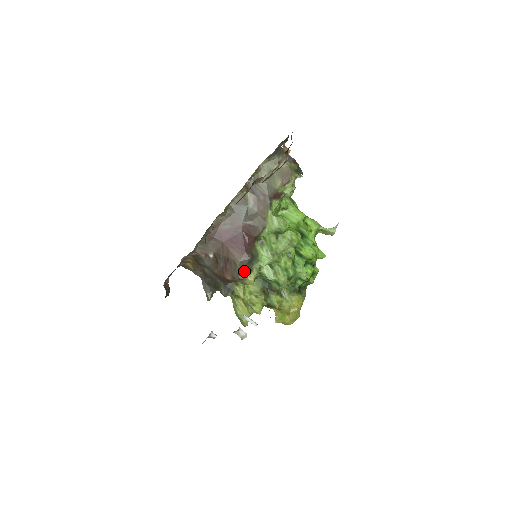
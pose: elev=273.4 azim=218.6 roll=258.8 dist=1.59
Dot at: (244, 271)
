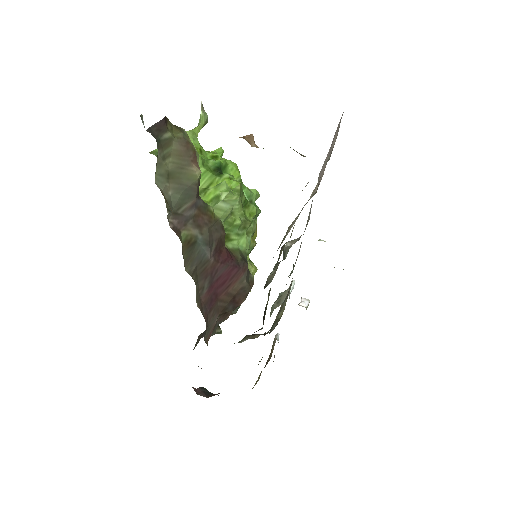
Dot at: (249, 278)
